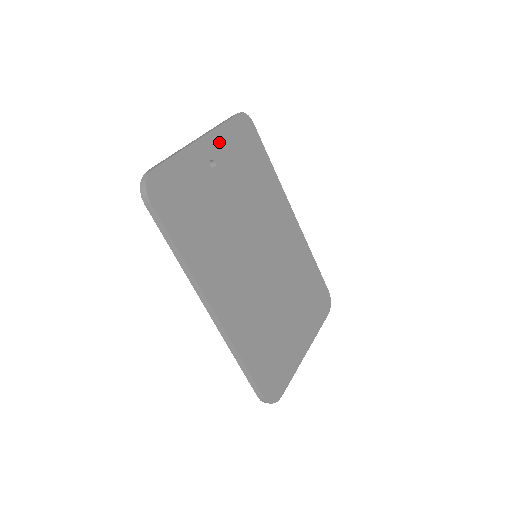
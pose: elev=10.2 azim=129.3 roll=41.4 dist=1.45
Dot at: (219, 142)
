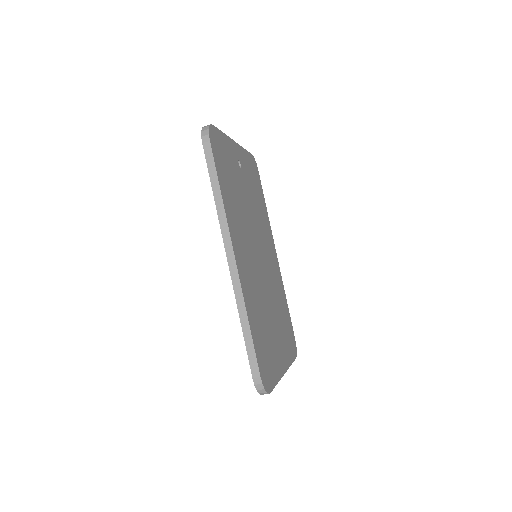
Dot at: (243, 156)
